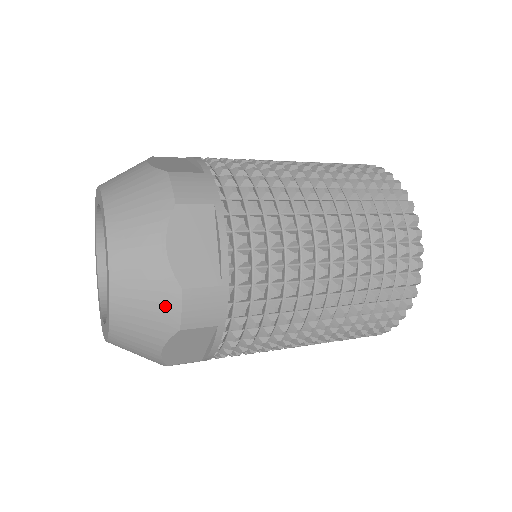
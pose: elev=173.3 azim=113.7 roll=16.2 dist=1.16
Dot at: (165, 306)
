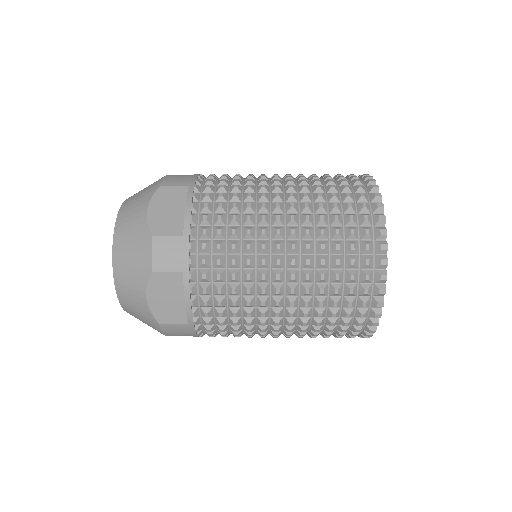
Dot at: (142, 252)
